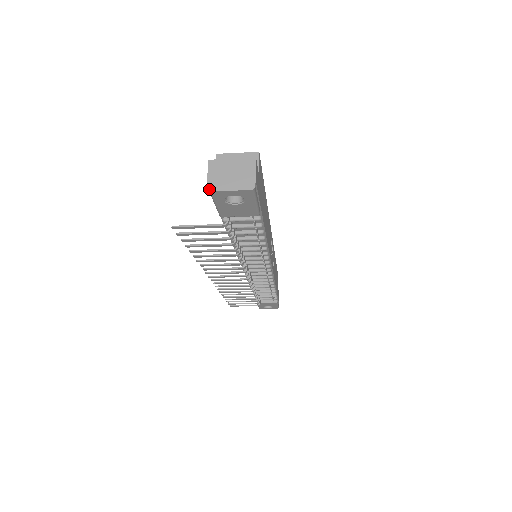
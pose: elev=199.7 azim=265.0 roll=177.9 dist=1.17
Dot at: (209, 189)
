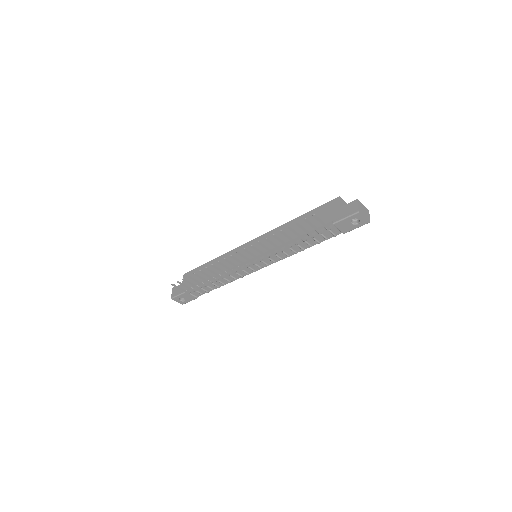
Dot at: (359, 211)
